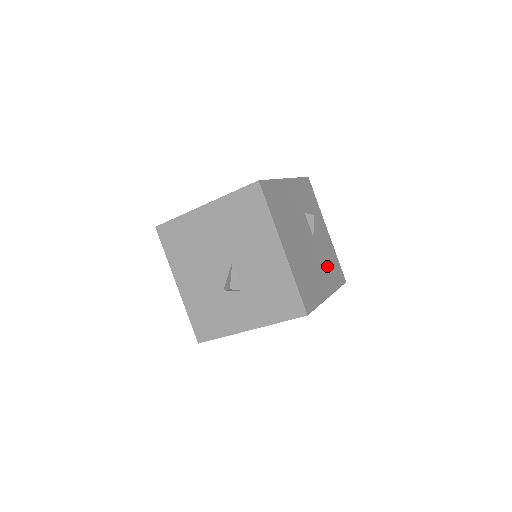
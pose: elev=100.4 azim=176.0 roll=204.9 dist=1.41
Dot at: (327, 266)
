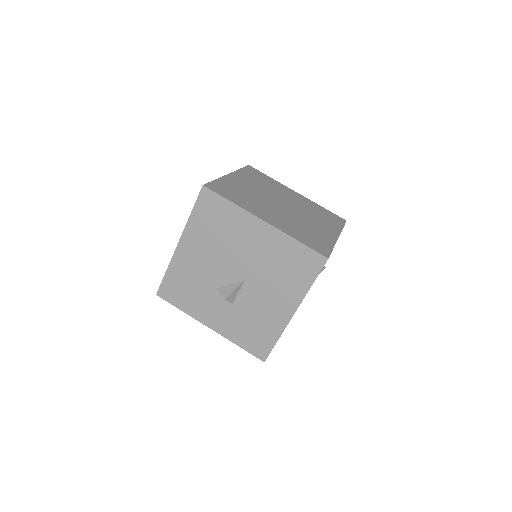
Dot at: occluded
